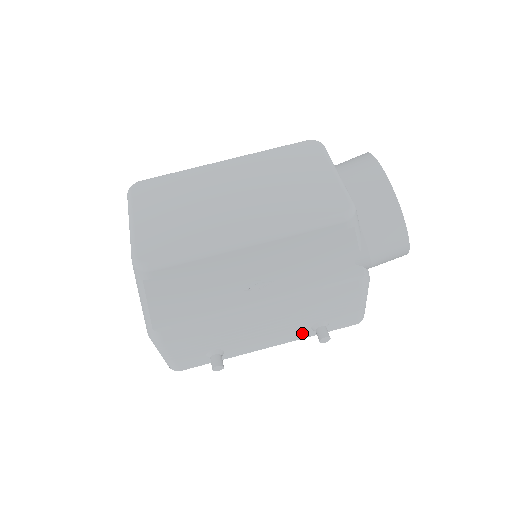
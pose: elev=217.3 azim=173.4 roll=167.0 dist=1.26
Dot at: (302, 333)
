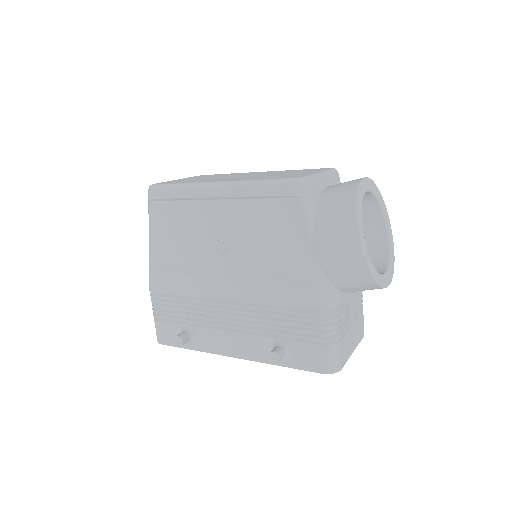
Dot at: (264, 352)
